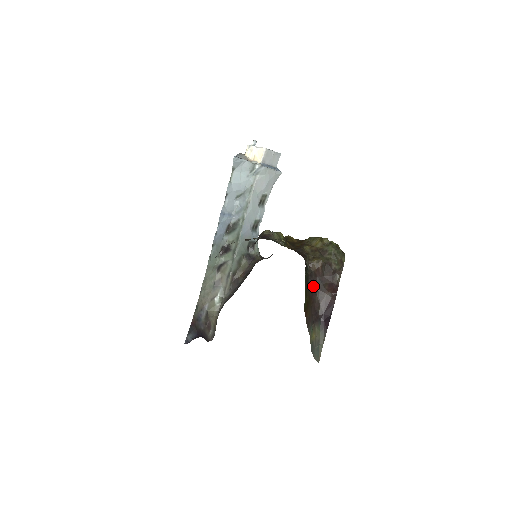
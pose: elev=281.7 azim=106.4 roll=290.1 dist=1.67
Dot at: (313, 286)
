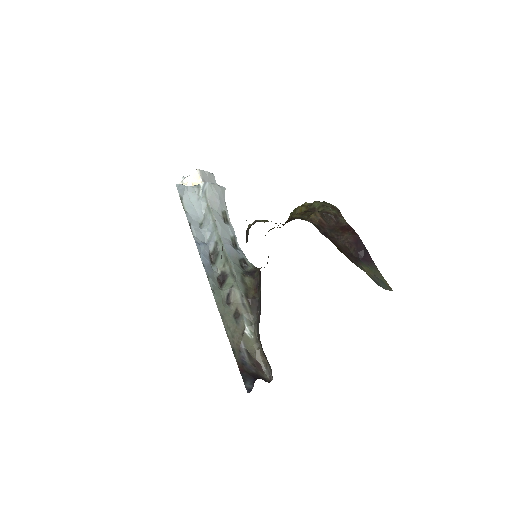
Dot at: (328, 237)
